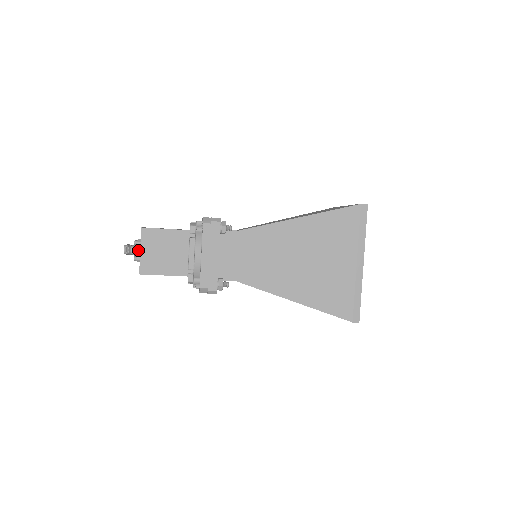
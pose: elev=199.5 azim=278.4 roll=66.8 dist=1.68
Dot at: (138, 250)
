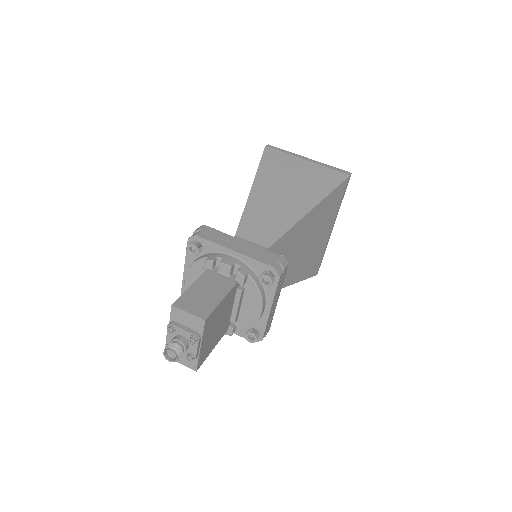
Dot at: (198, 348)
